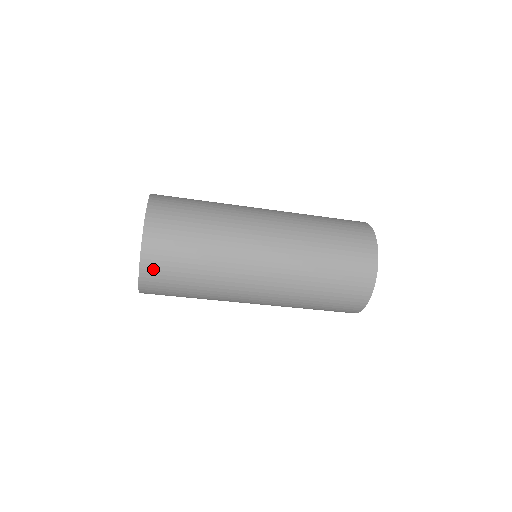
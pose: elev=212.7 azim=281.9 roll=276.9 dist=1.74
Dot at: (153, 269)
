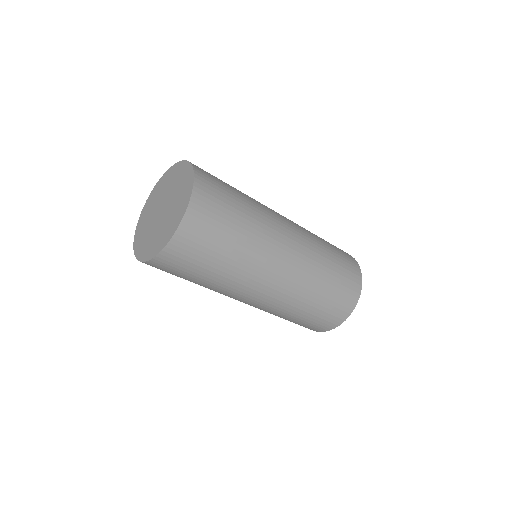
Dot at: (200, 212)
